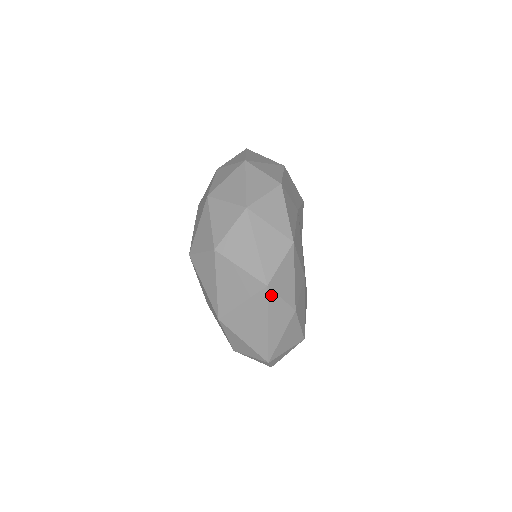
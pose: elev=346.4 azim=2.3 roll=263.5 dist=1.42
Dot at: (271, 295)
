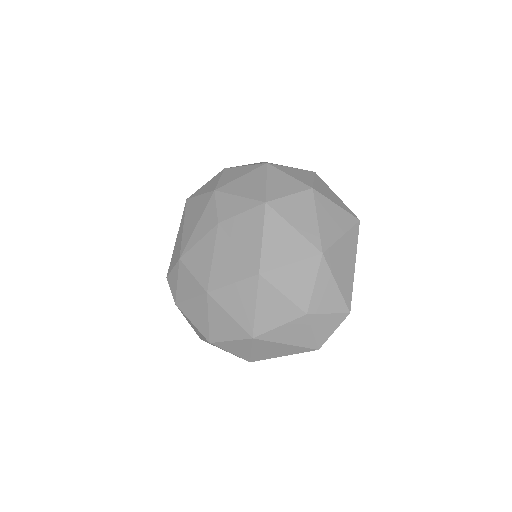
Dot at: (358, 232)
